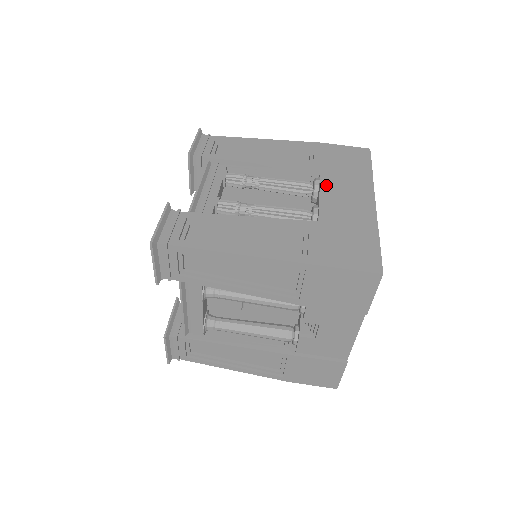
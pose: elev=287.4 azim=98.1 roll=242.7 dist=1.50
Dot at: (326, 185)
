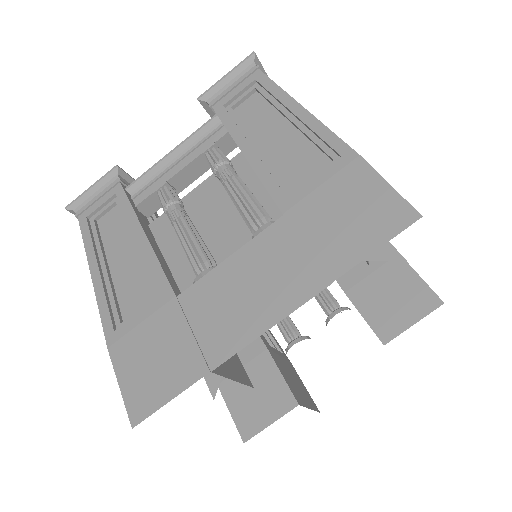
Dot at: (256, 246)
